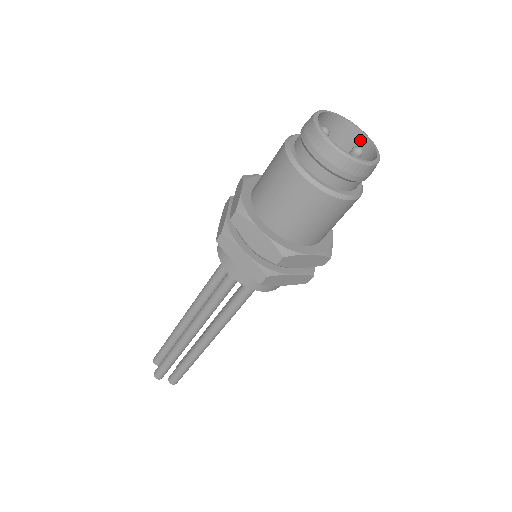
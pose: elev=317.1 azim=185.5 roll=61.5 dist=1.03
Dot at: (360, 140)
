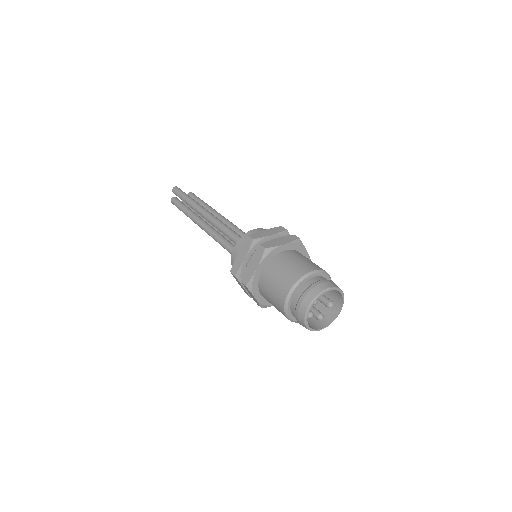
Dot at: (339, 295)
